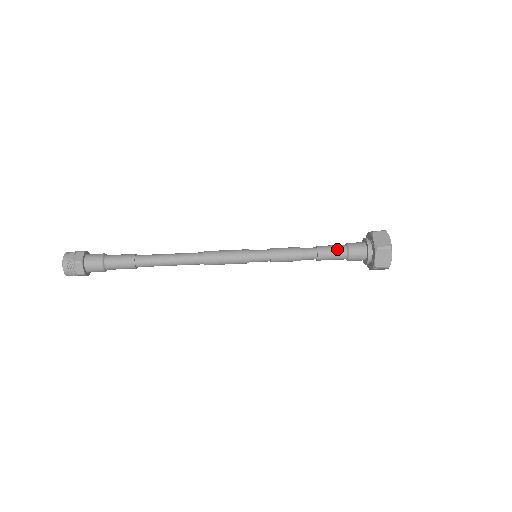
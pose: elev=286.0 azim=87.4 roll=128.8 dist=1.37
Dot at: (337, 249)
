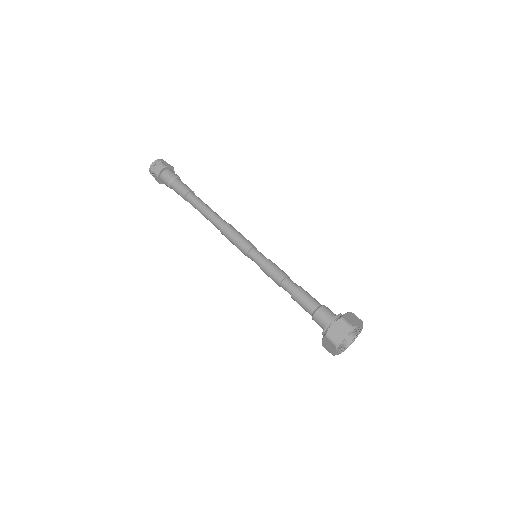
Dot at: (313, 299)
